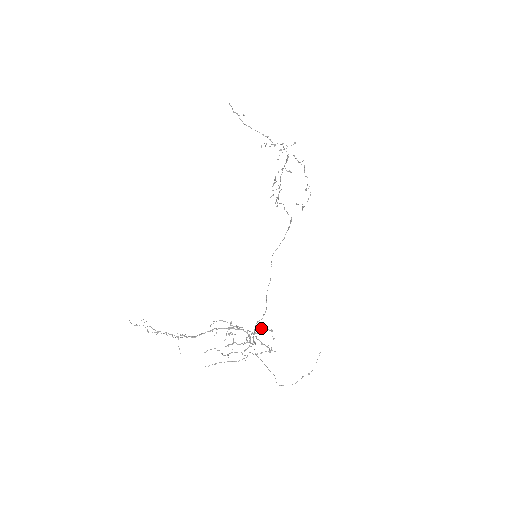
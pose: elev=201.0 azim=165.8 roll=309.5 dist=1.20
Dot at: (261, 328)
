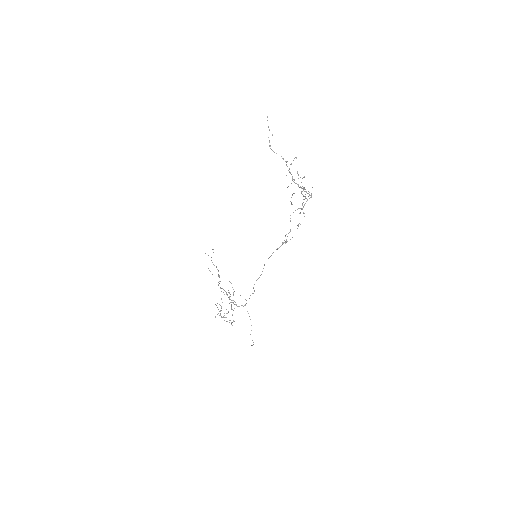
Dot at: (215, 316)
